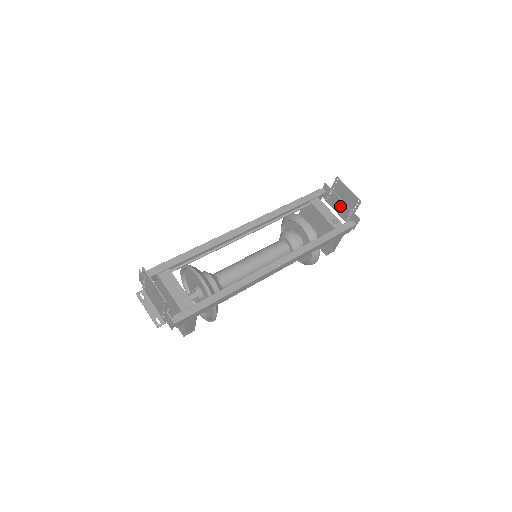
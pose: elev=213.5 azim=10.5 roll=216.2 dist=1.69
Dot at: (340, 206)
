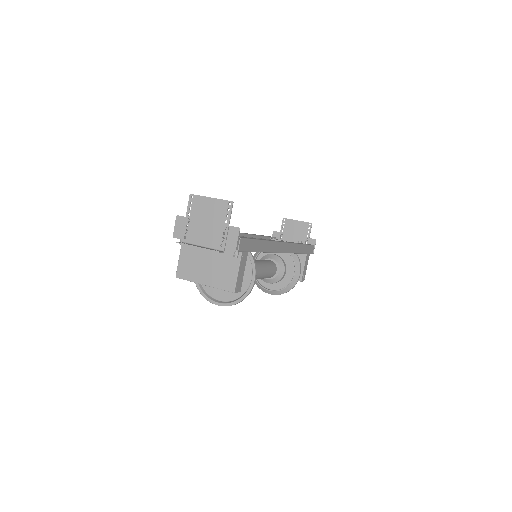
Dot at: (294, 241)
